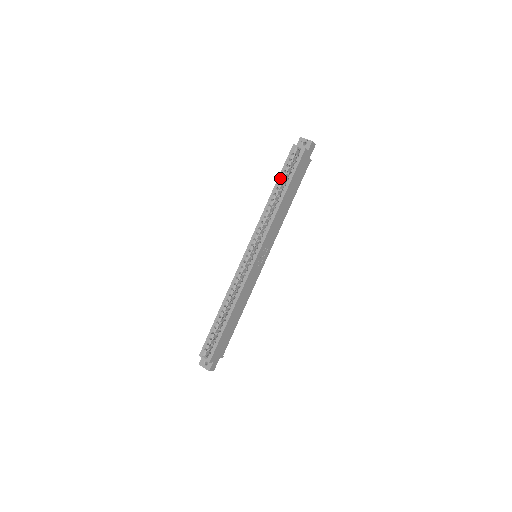
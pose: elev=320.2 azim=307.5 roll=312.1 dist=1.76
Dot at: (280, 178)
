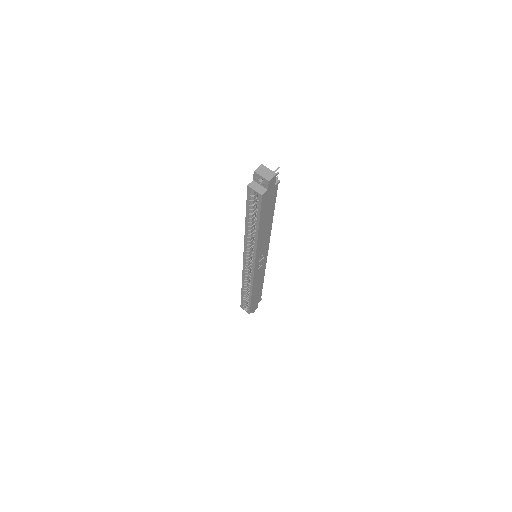
Dot at: (248, 214)
